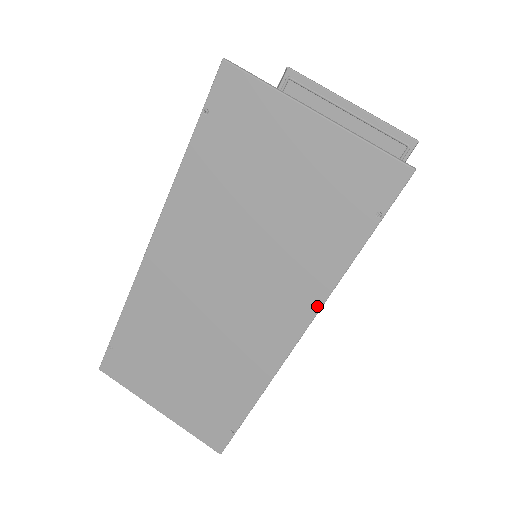
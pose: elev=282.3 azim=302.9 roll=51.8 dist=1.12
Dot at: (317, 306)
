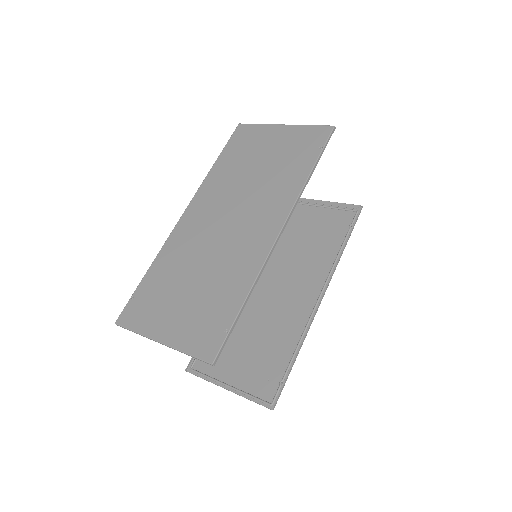
Dot at: (292, 204)
